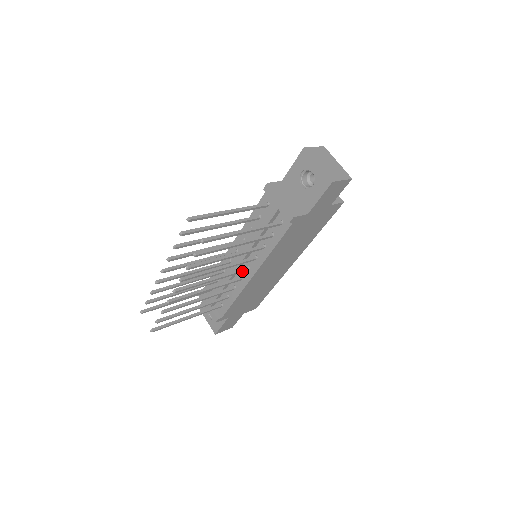
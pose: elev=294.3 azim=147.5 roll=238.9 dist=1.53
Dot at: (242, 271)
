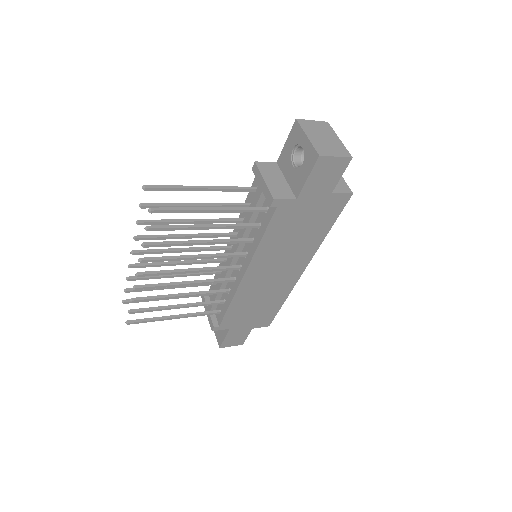
Dot at: (231, 268)
